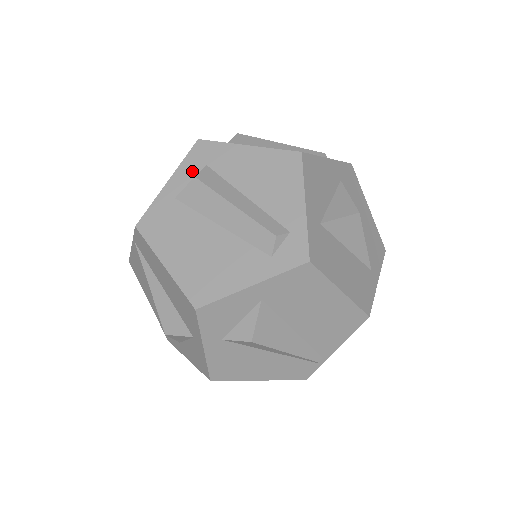
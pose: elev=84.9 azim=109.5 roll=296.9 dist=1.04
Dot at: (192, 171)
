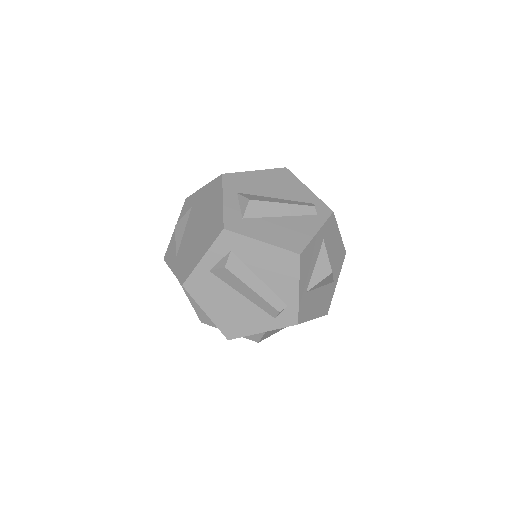
Dot at: (220, 253)
